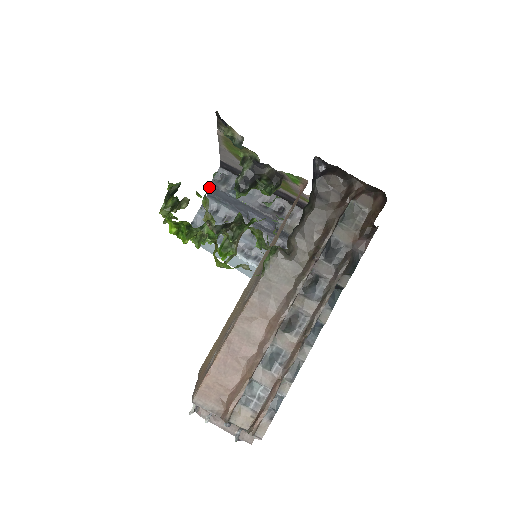
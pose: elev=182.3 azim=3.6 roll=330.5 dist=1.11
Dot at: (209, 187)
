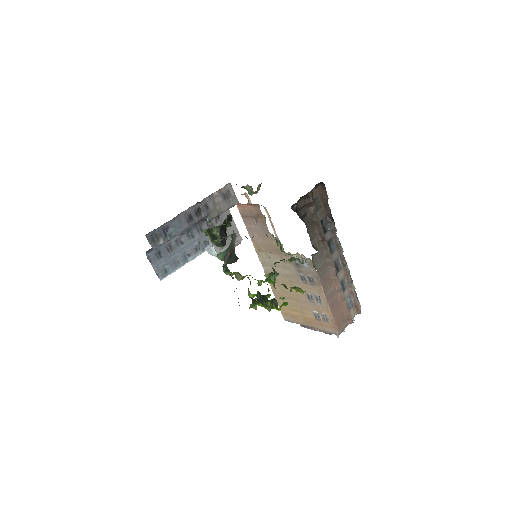
Dot at: occluded
